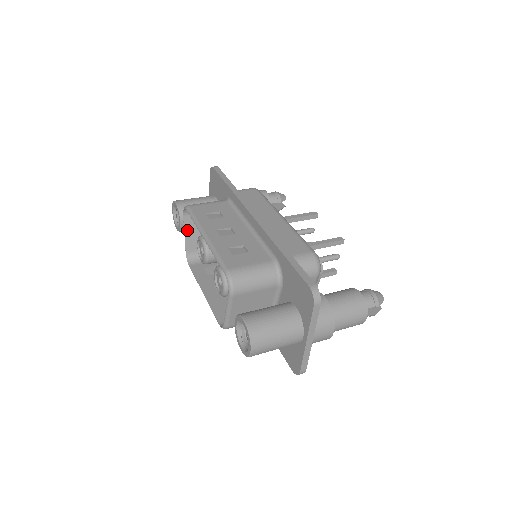
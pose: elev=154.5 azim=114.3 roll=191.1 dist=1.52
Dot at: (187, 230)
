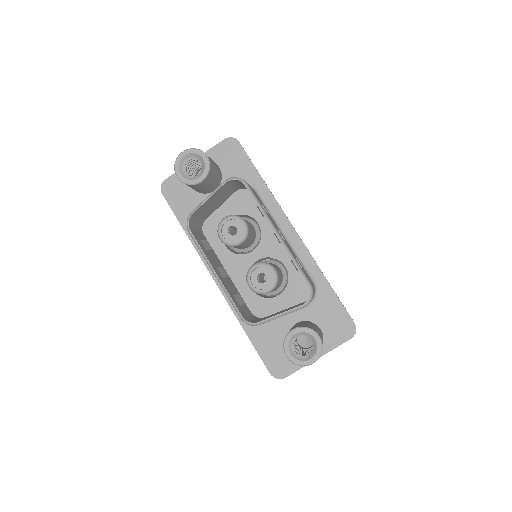
Dot at: (213, 195)
